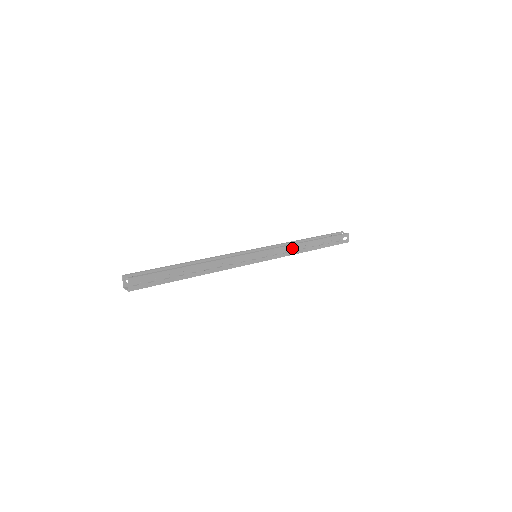
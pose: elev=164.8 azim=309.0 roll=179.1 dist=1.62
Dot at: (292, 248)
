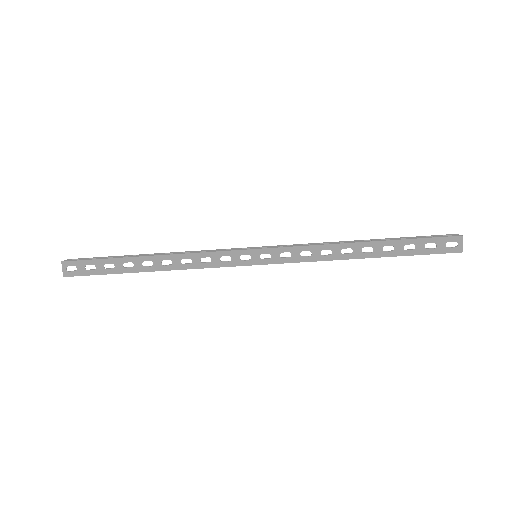
Dot at: (337, 259)
